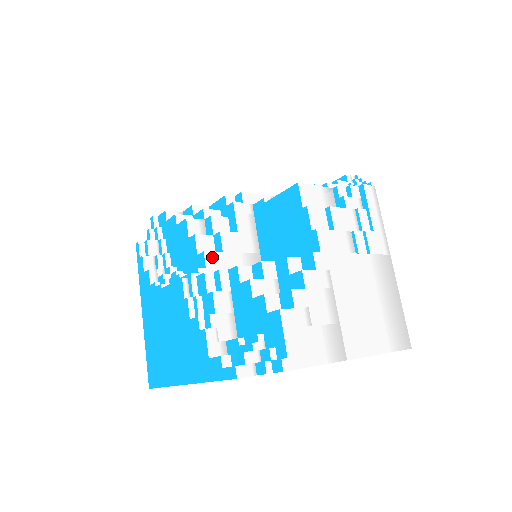
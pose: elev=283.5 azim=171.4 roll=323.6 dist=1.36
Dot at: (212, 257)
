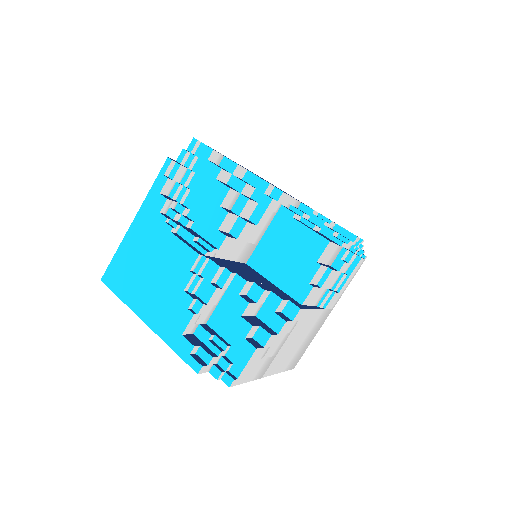
Dot at: (228, 242)
